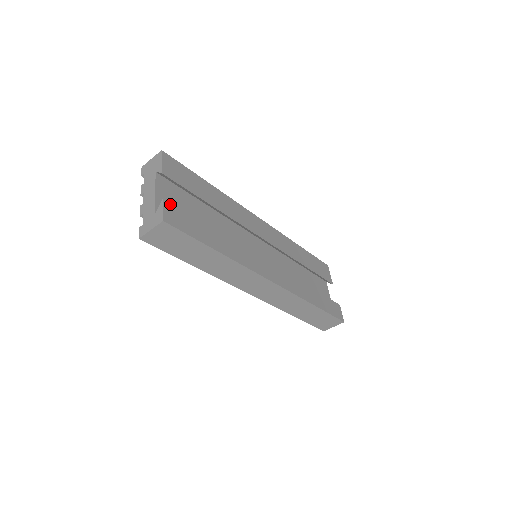
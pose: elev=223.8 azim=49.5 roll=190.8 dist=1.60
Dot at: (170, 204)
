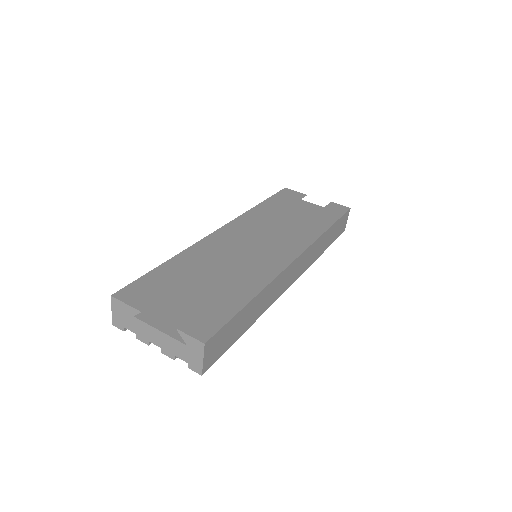
Dot at: (184, 324)
